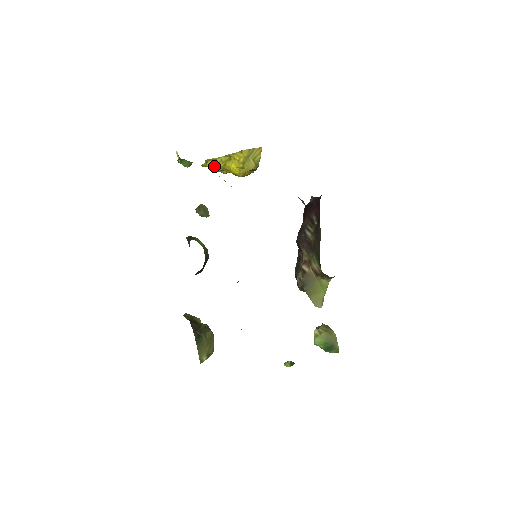
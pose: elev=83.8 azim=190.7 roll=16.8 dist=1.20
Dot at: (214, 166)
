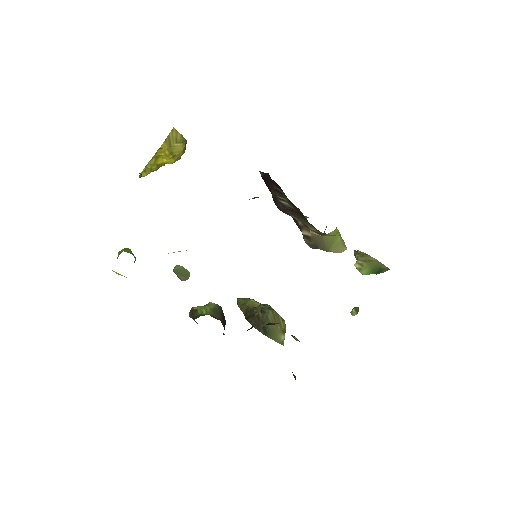
Dot at: (150, 172)
